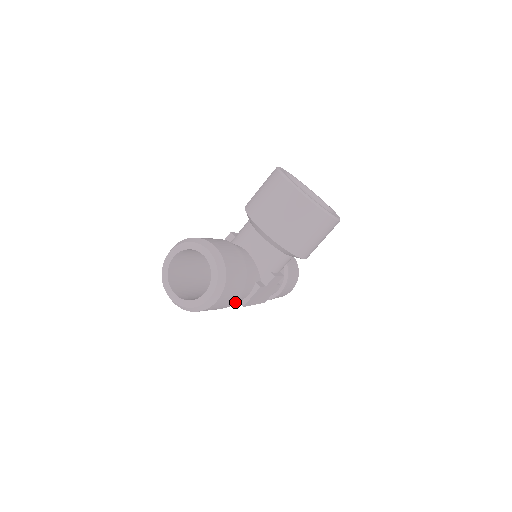
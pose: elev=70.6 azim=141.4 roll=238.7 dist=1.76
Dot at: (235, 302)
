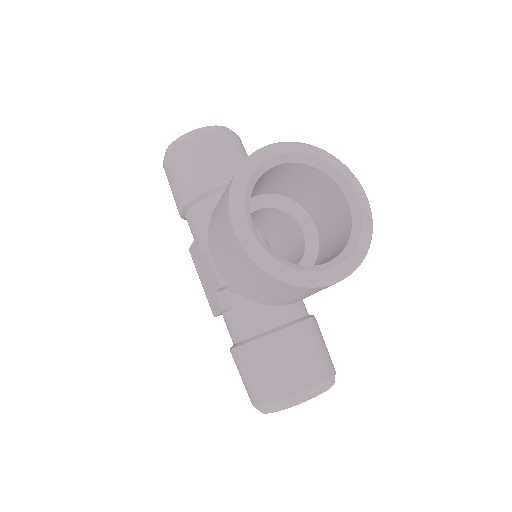
Dot at: occluded
